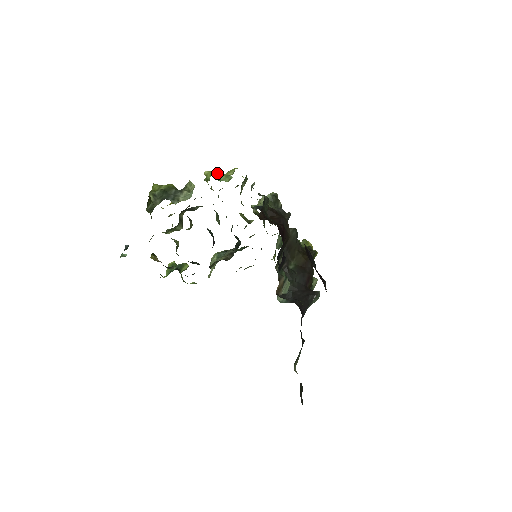
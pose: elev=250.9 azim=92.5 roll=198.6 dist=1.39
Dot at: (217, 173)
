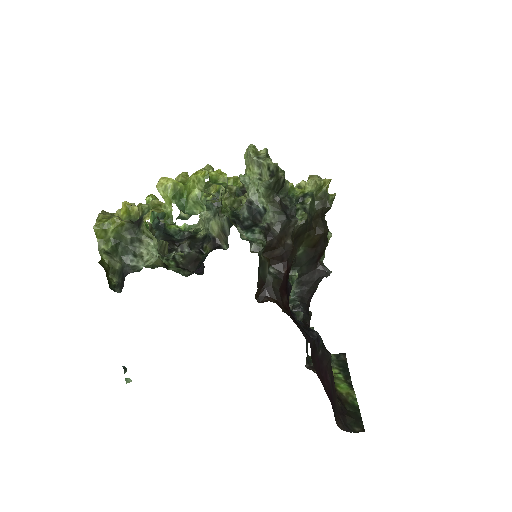
Dot at: (177, 186)
